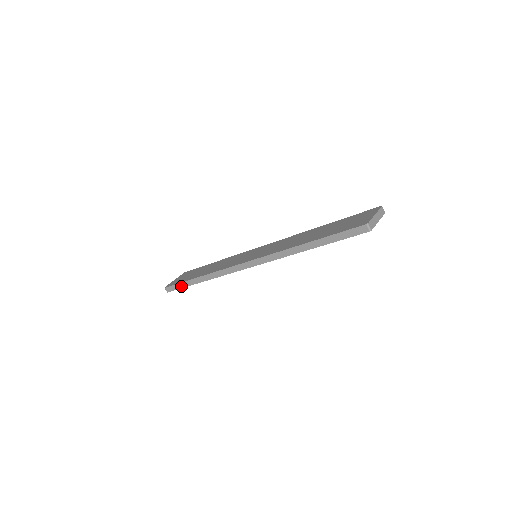
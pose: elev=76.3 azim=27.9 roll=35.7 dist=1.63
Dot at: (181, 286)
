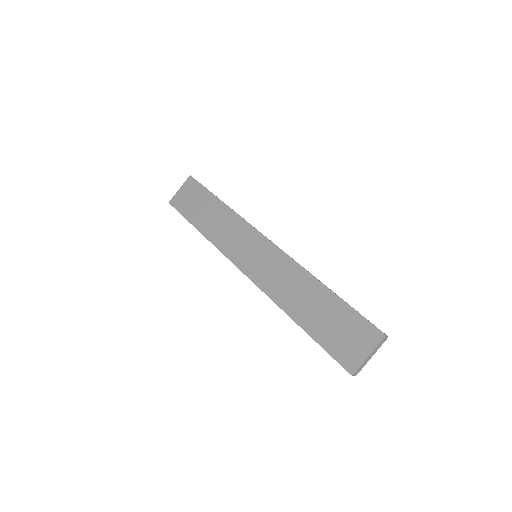
Dot at: occluded
